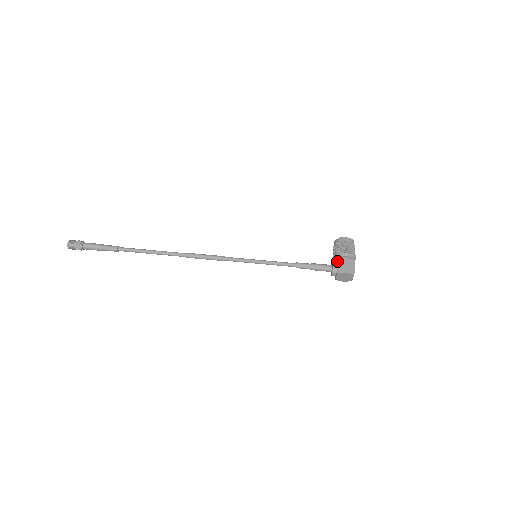
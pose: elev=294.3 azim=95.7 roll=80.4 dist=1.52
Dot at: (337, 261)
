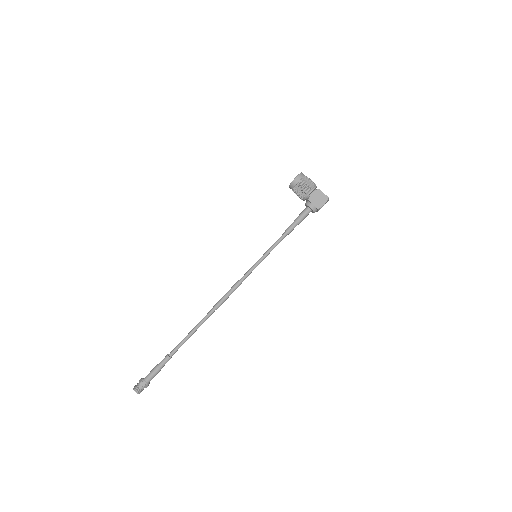
Dot at: (310, 202)
